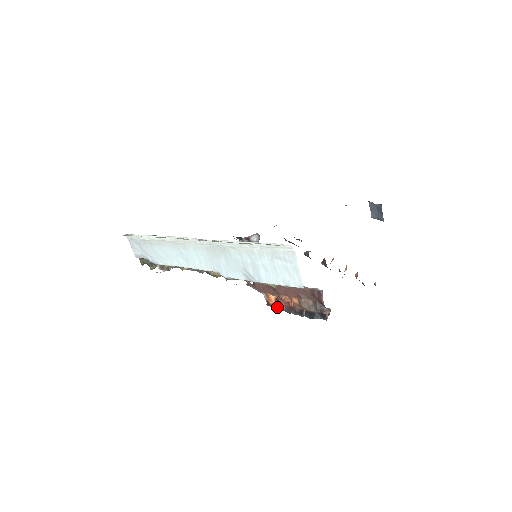
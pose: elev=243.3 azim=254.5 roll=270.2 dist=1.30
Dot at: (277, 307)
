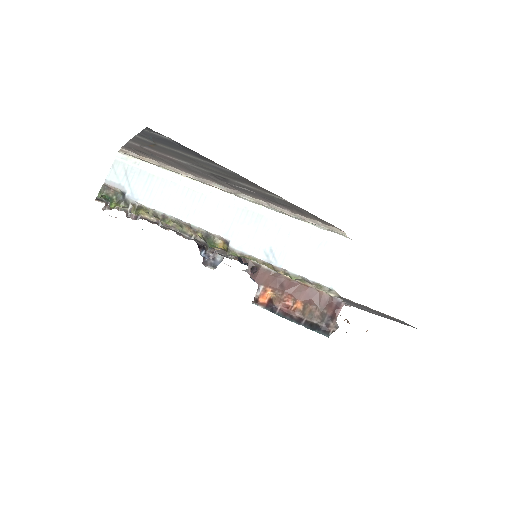
Dot at: (268, 307)
